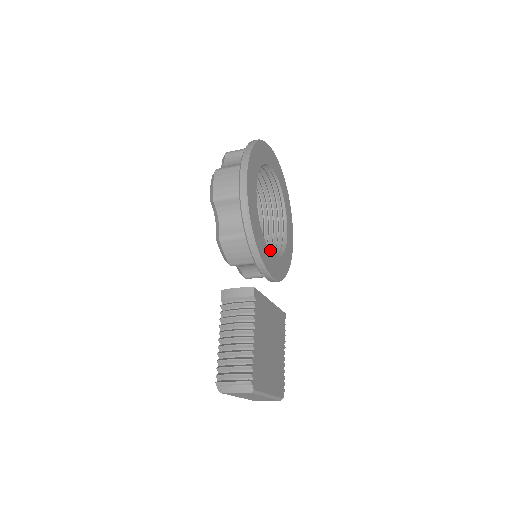
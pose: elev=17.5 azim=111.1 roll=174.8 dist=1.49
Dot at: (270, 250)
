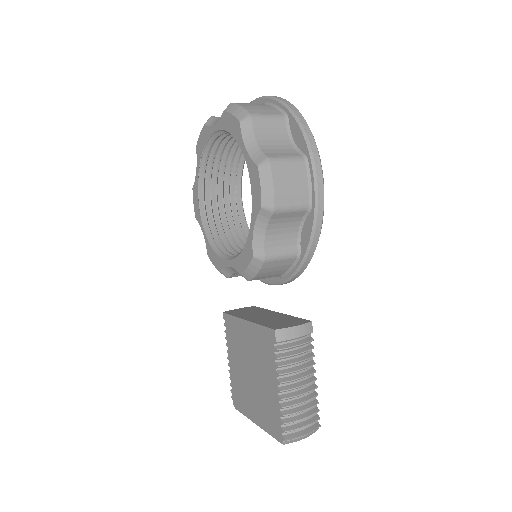
Dot at: (236, 230)
